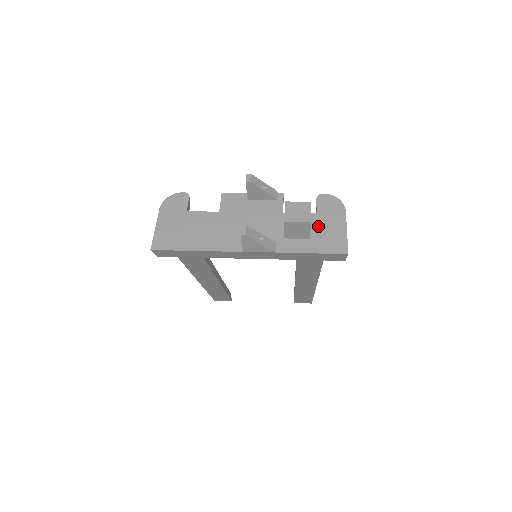
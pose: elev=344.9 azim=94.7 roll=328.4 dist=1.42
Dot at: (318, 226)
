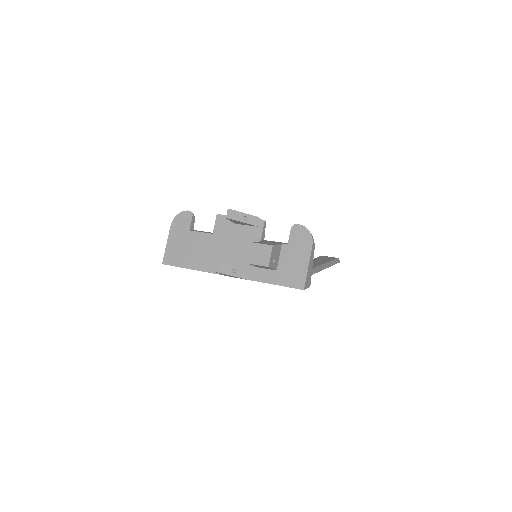
Dot at: (286, 258)
